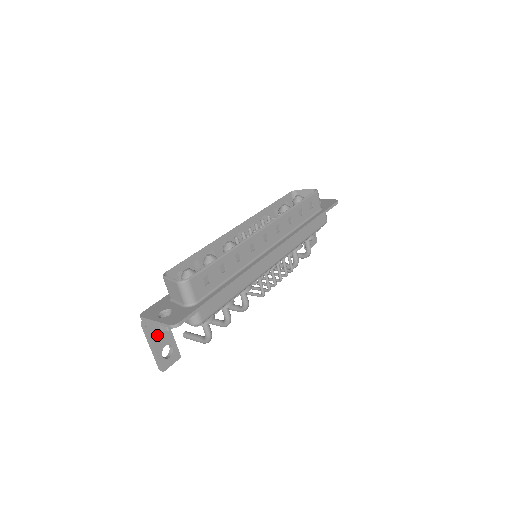
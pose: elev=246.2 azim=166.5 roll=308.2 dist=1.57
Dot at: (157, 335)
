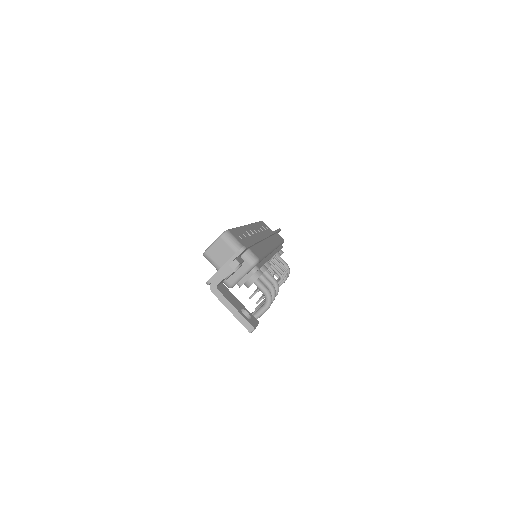
Dot at: (229, 298)
